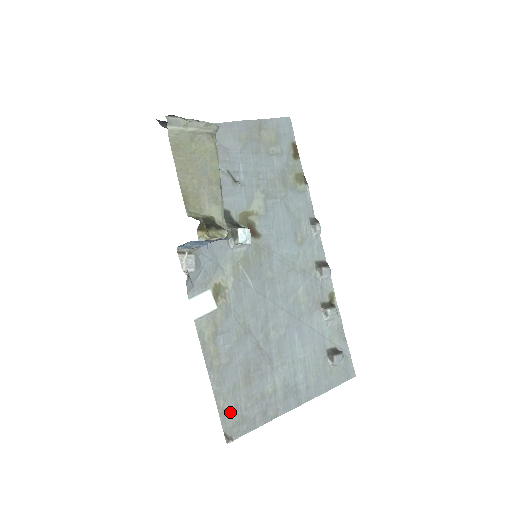
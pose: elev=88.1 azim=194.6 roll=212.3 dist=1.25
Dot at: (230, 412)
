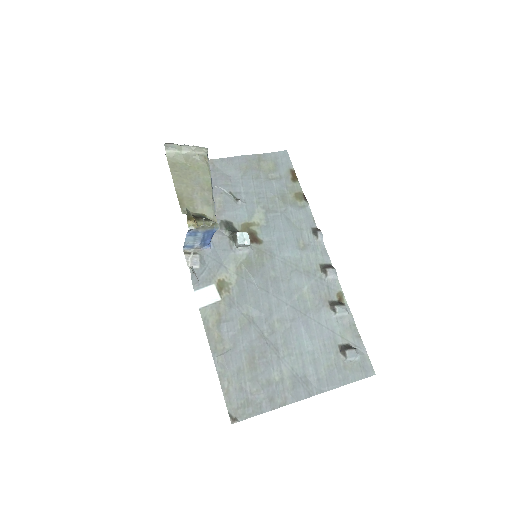
Dot at: (235, 394)
